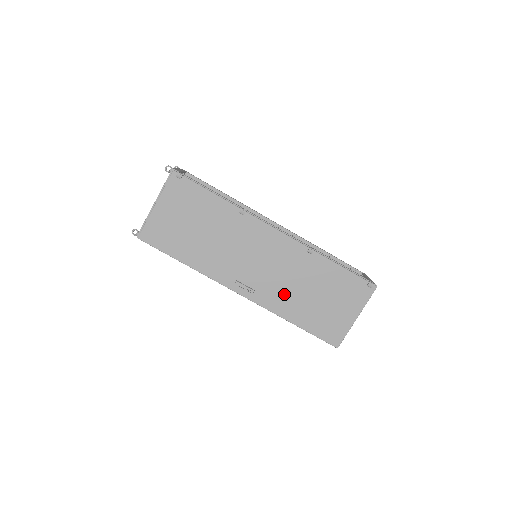
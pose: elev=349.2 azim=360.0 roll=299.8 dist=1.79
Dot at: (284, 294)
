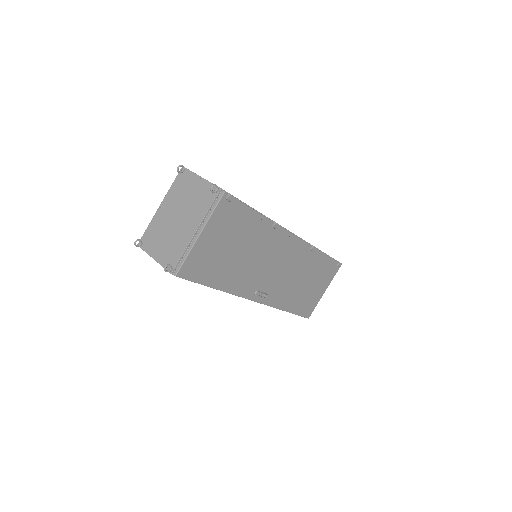
Dot at: (287, 290)
